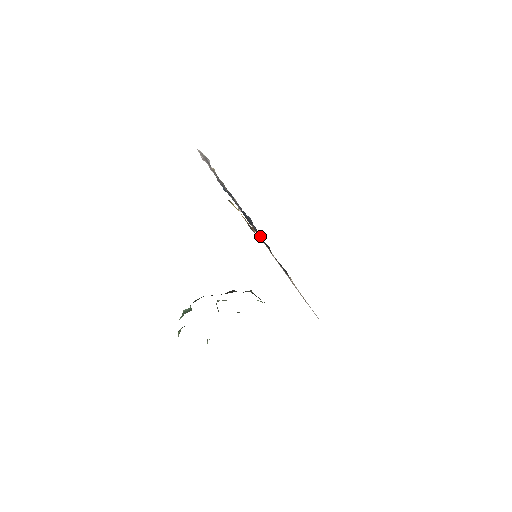
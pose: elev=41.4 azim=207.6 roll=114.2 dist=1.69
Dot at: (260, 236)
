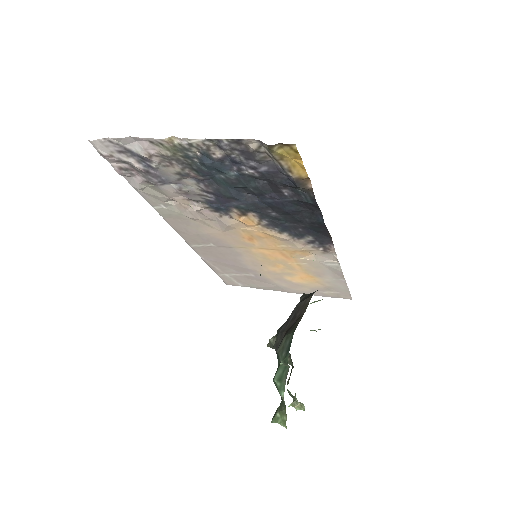
Dot at: (256, 221)
